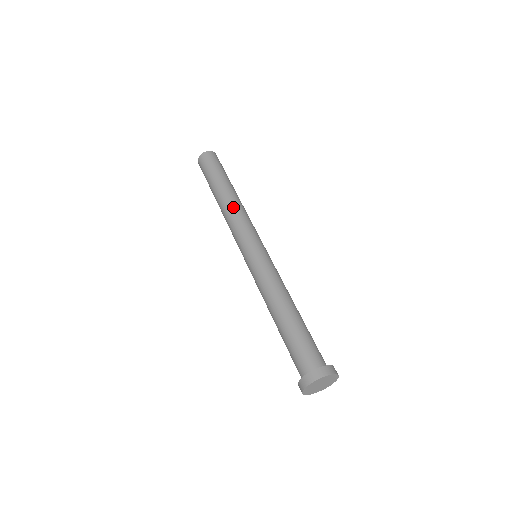
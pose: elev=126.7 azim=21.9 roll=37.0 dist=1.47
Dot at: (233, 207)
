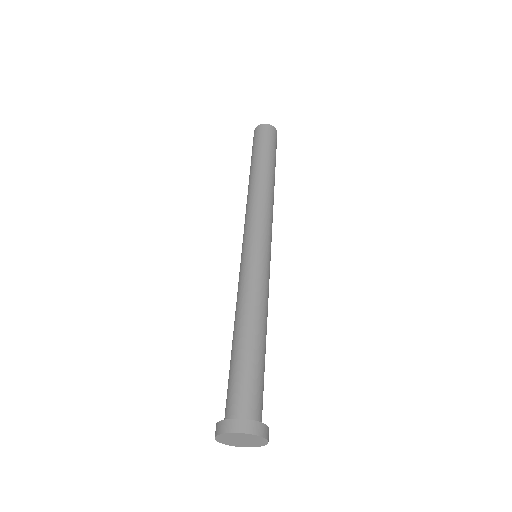
Dot at: (257, 192)
